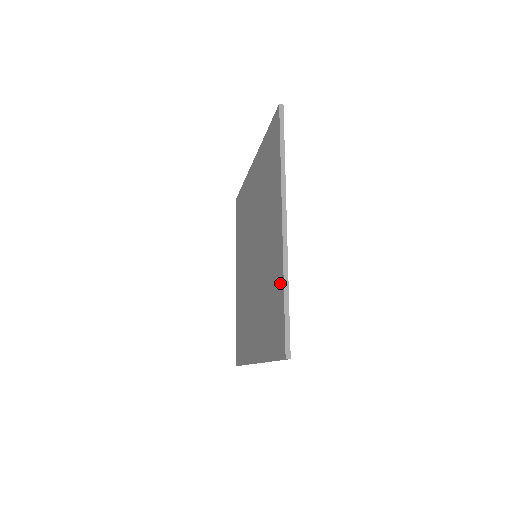
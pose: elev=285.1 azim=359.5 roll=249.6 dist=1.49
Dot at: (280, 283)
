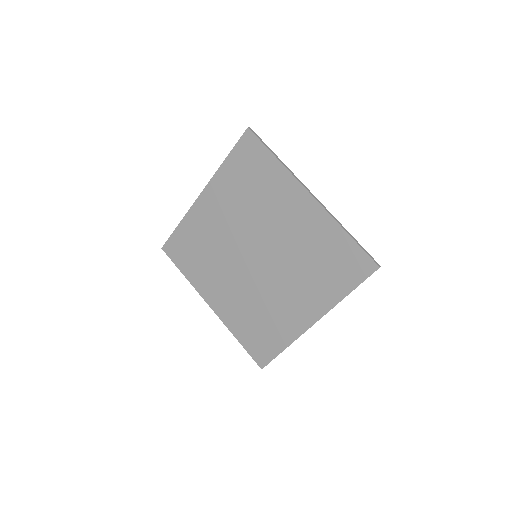
Dot at: (284, 340)
